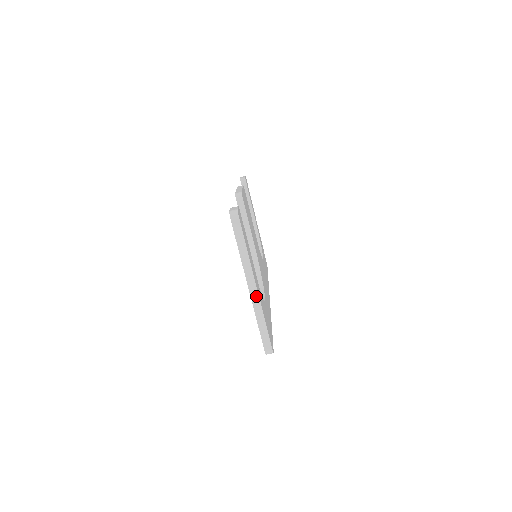
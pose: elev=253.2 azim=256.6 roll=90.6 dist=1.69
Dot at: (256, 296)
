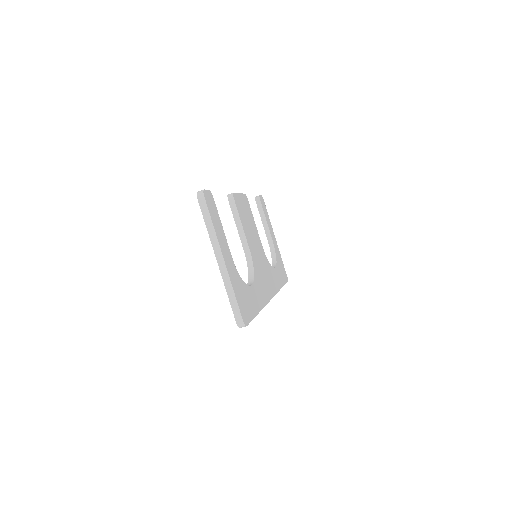
Dot at: (224, 268)
